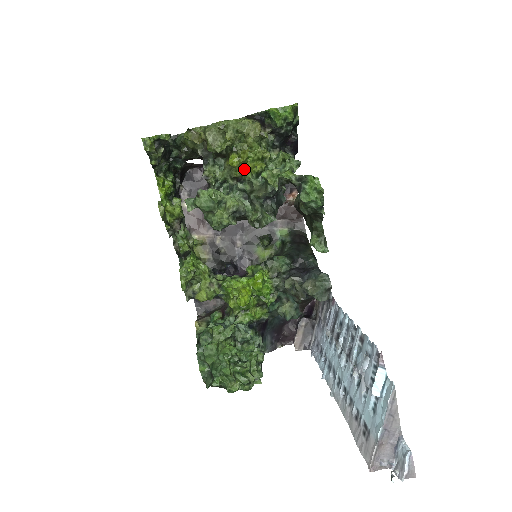
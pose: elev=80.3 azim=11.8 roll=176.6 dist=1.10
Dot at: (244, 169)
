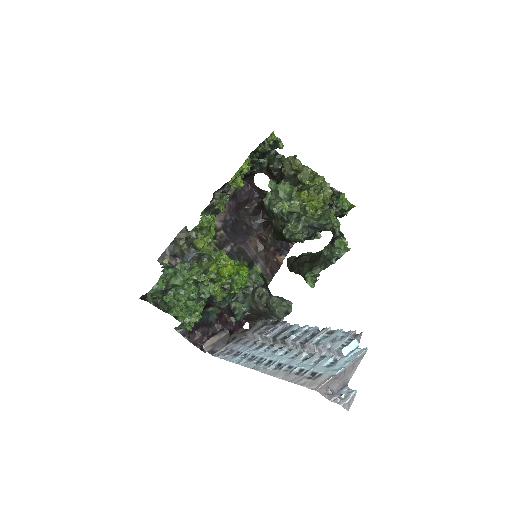
Dot at: (306, 203)
